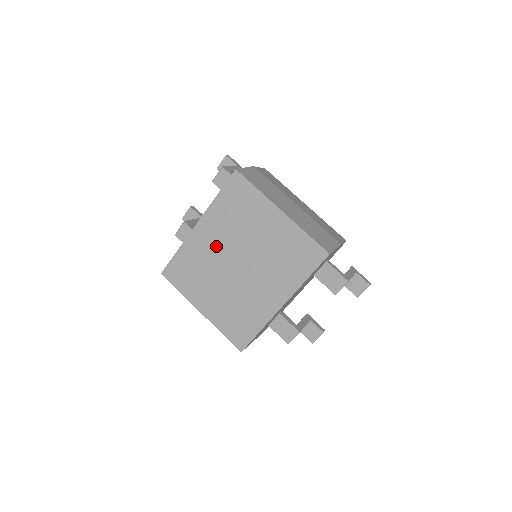
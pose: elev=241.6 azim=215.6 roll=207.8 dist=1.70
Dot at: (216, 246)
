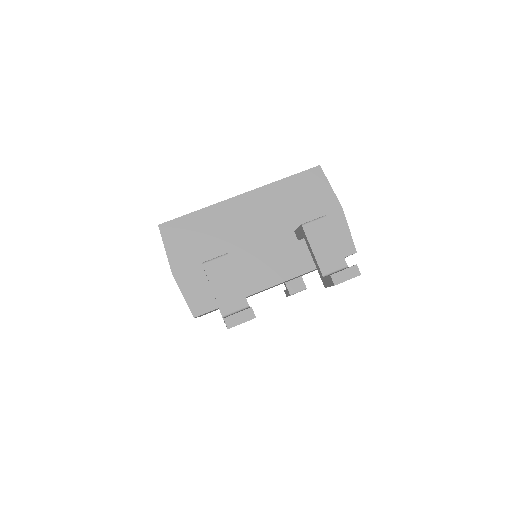
Dot at: occluded
